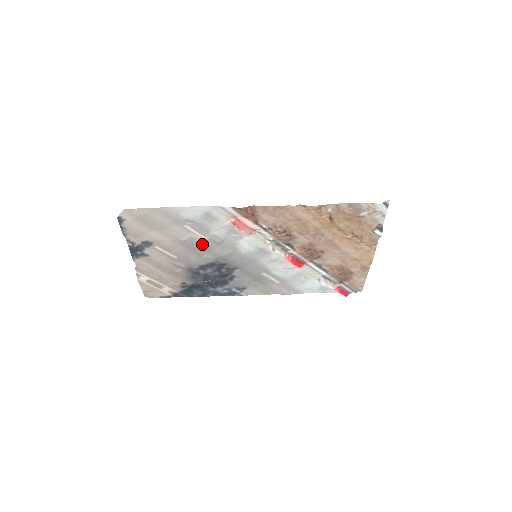
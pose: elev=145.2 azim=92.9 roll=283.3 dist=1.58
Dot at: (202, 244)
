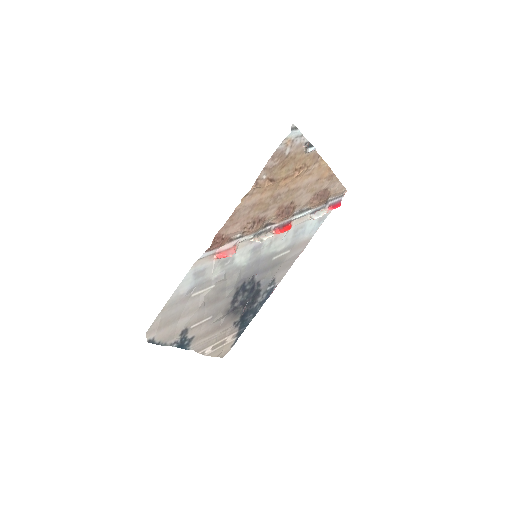
Dot at: (216, 291)
